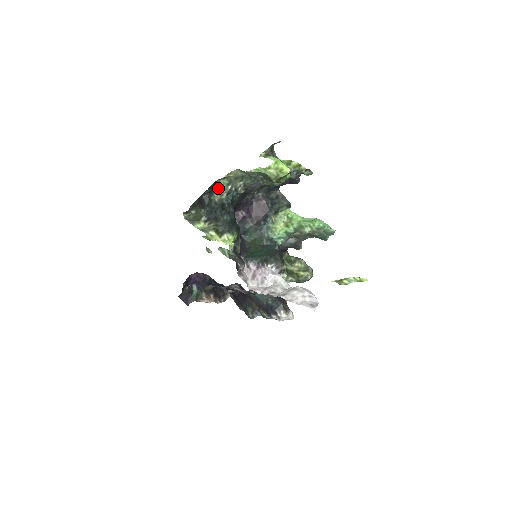
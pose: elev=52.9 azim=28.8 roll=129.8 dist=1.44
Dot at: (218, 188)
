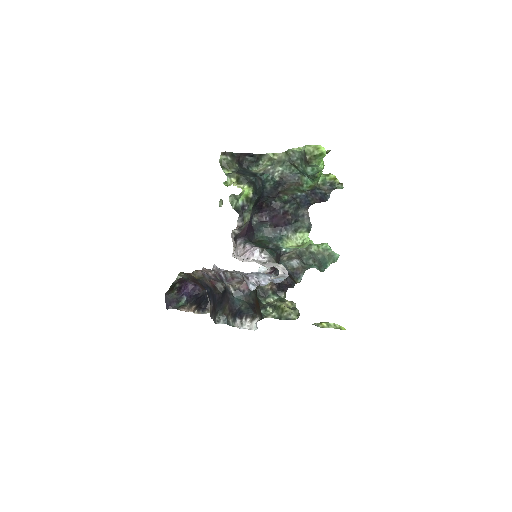
Dot at: (260, 166)
